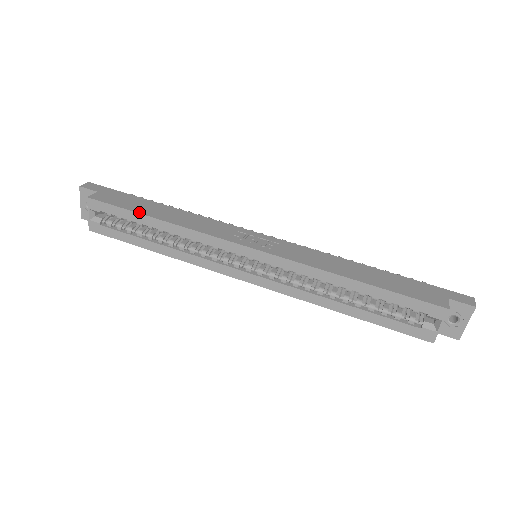
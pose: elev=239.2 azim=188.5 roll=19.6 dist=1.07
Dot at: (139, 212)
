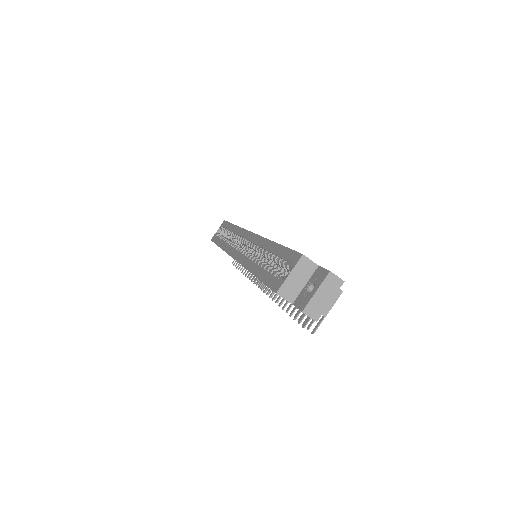
Dot at: occluded
